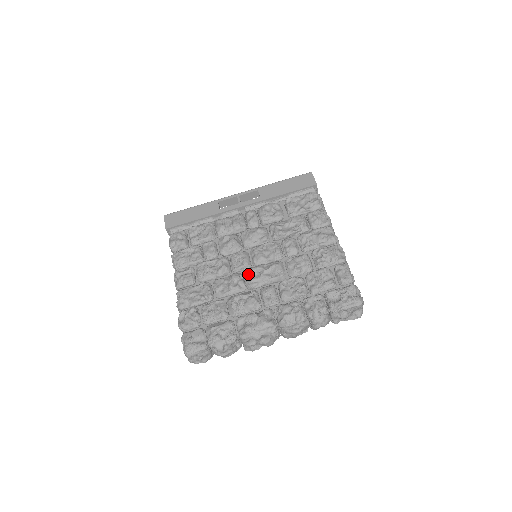
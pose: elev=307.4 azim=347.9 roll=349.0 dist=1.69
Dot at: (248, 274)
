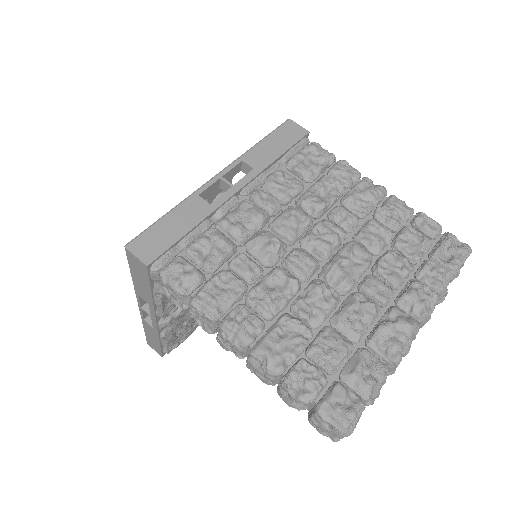
Dot at: (332, 275)
